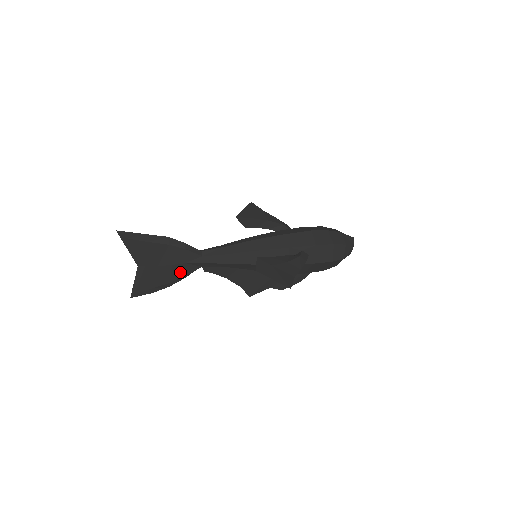
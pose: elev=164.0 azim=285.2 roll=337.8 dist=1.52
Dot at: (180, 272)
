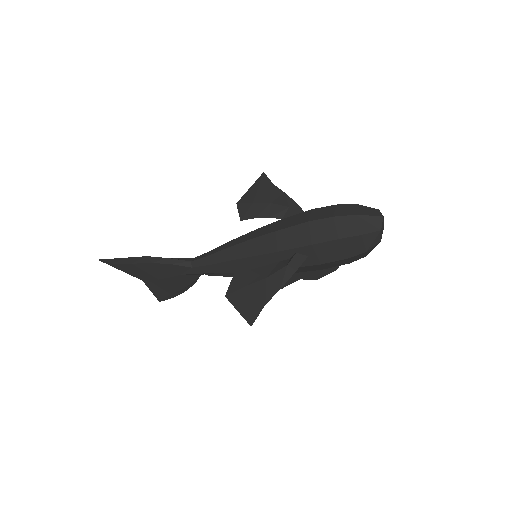
Dot at: (183, 281)
